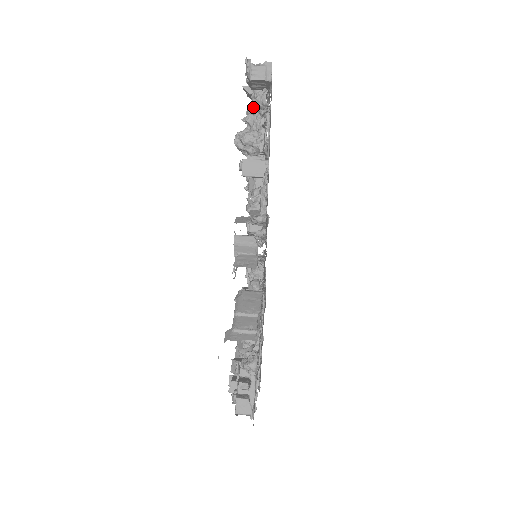
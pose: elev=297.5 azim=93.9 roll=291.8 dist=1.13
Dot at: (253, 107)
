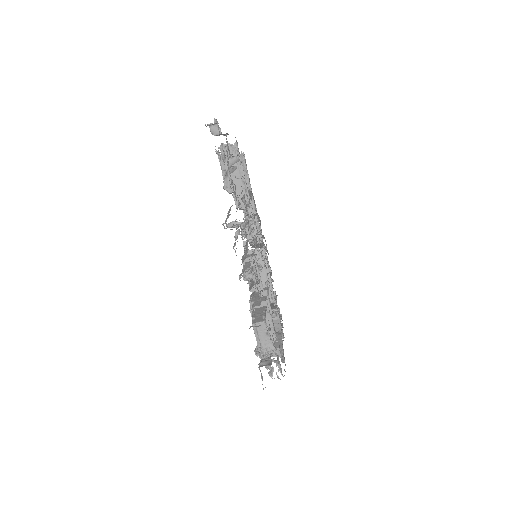
Dot at: (269, 368)
